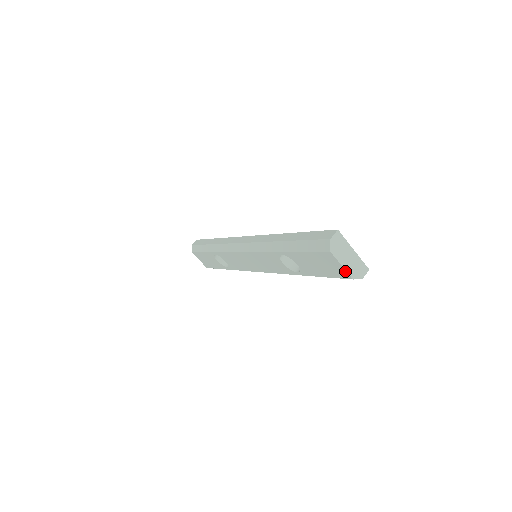
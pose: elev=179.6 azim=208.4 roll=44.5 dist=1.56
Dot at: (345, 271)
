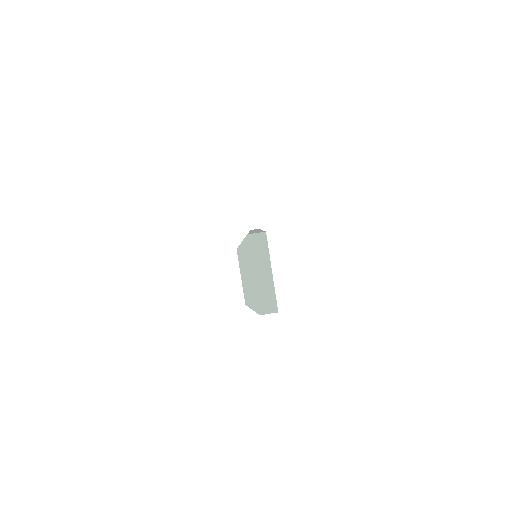
Dot at: (243, 287)
